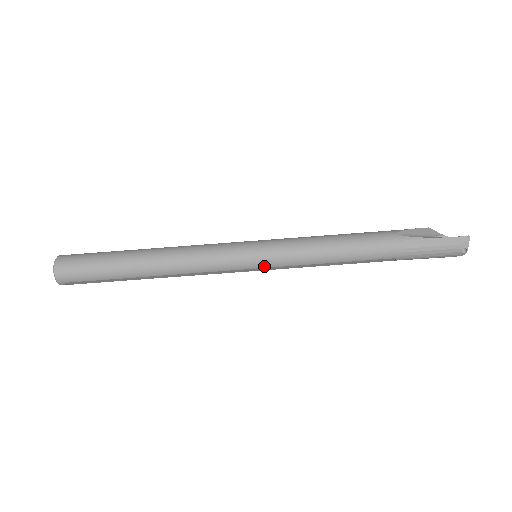
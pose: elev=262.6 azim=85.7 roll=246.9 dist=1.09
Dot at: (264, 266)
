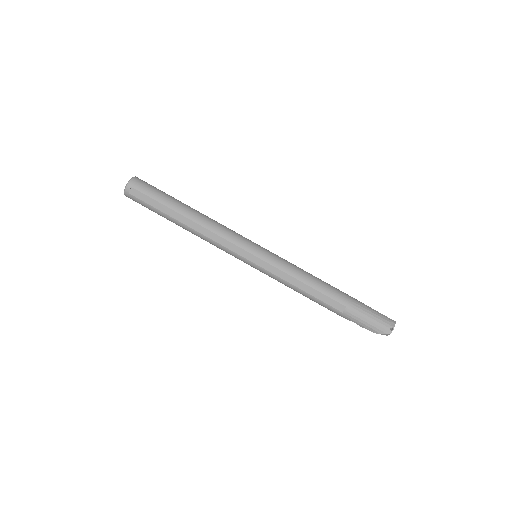
Dot at: (261, 257)
